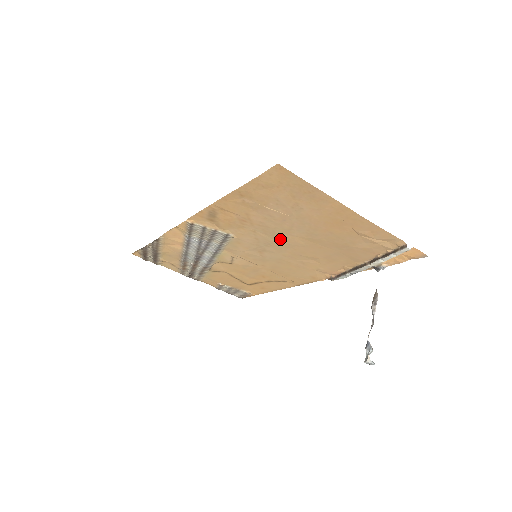
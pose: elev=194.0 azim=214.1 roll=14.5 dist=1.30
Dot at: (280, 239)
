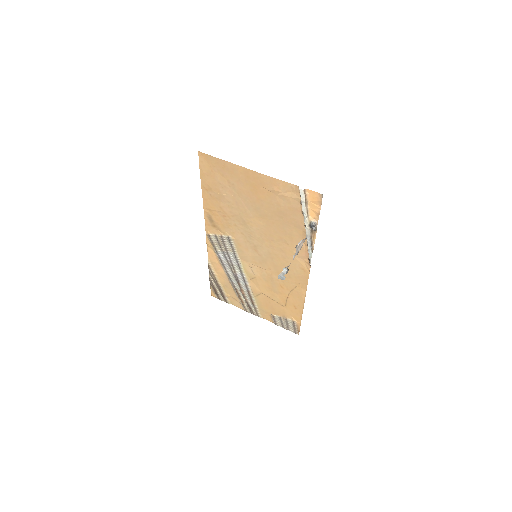
Dot at: (250, 226)
